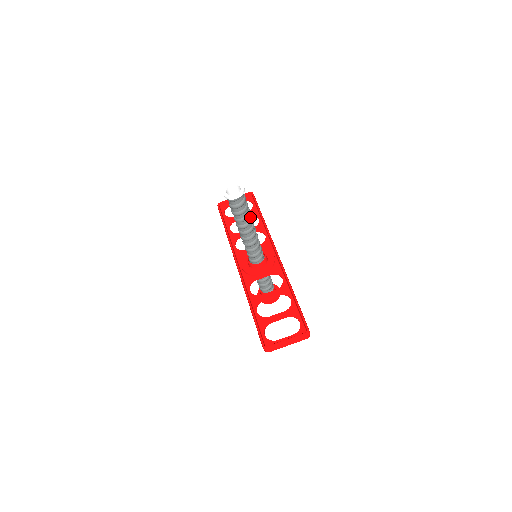
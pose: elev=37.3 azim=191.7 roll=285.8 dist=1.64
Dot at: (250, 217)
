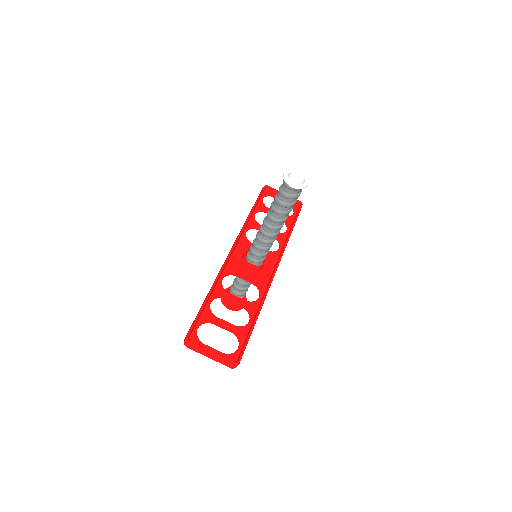
Dot at: (286, 216)
